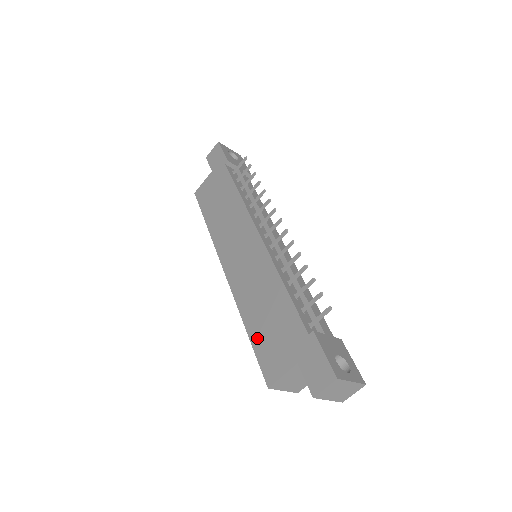
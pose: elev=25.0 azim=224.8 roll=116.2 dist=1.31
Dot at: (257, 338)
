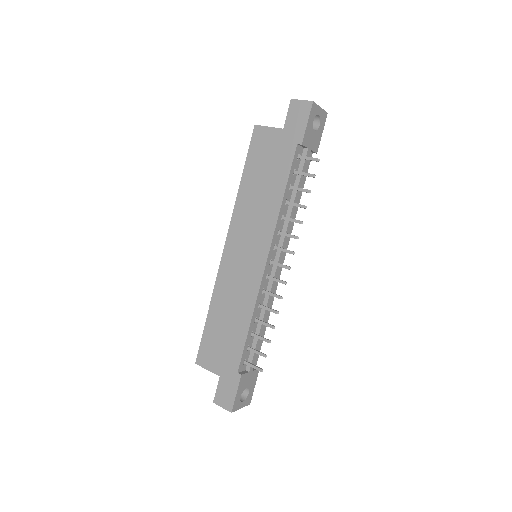
Dot at: (210, 329)
